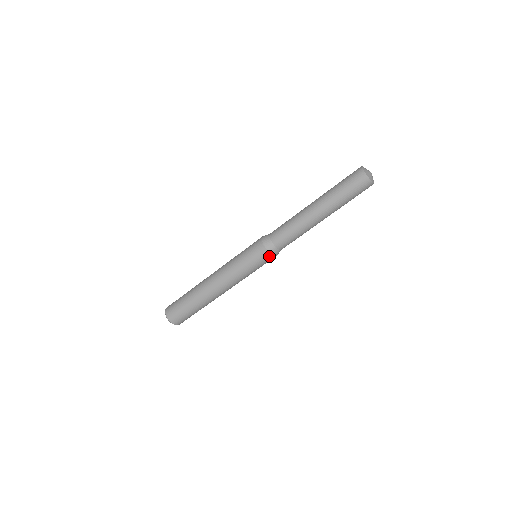
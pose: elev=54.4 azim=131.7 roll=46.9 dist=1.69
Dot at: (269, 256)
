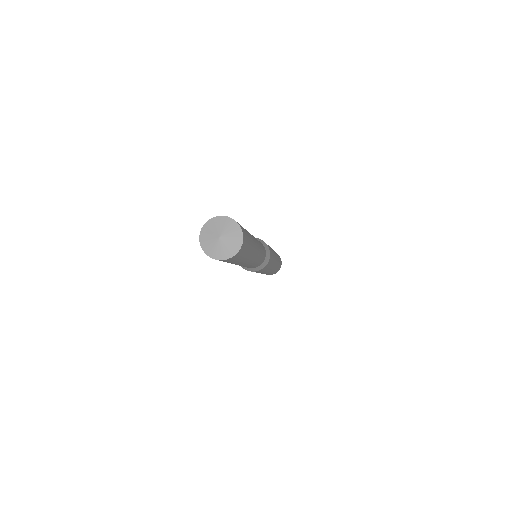
Dot at: occluded
